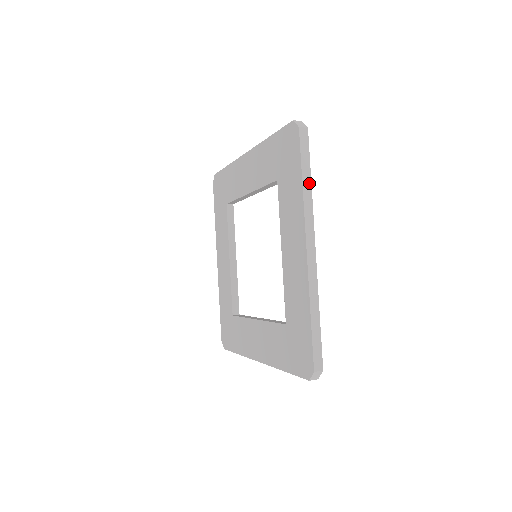
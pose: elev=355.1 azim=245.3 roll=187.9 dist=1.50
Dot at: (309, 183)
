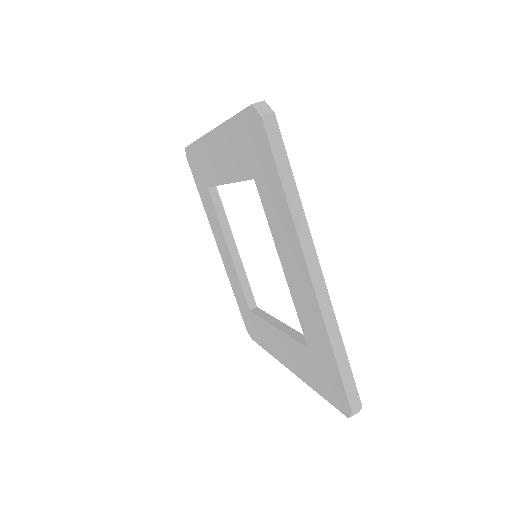
Dot at: occluded
